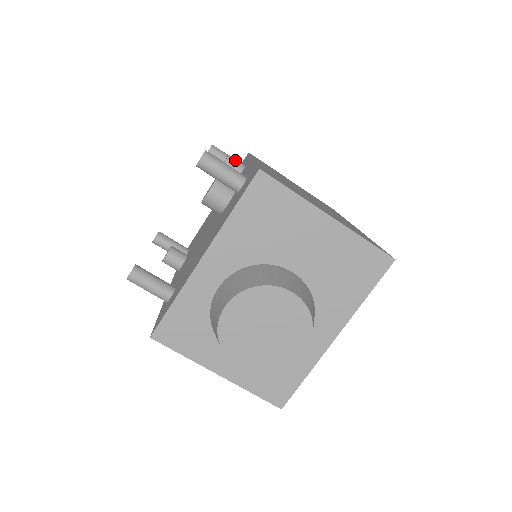
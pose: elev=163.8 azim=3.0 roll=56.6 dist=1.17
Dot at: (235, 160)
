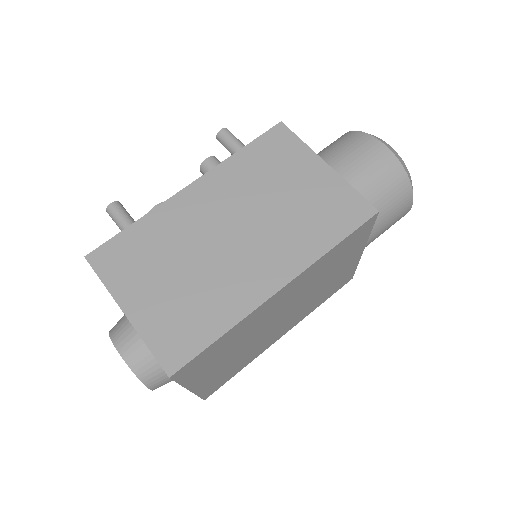
Dot at: (208, 167)
